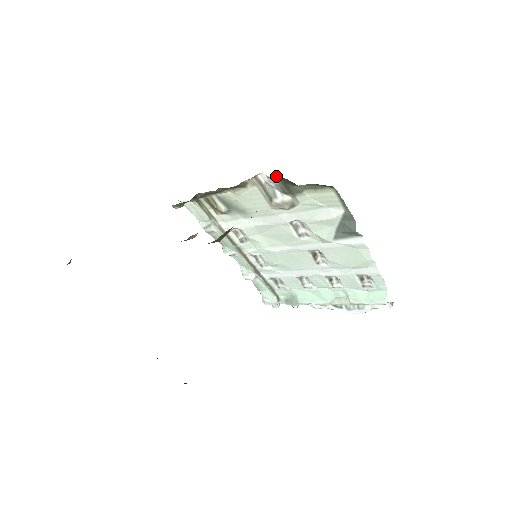
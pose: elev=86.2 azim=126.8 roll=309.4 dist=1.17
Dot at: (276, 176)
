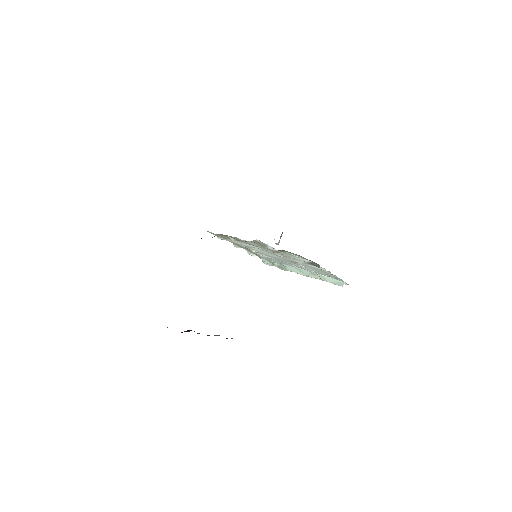
Dot at: occluded
